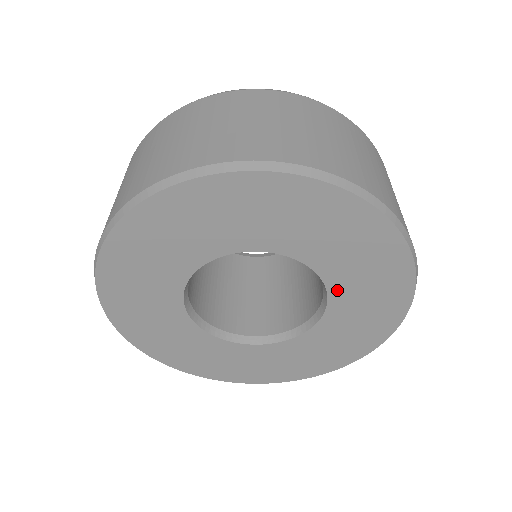
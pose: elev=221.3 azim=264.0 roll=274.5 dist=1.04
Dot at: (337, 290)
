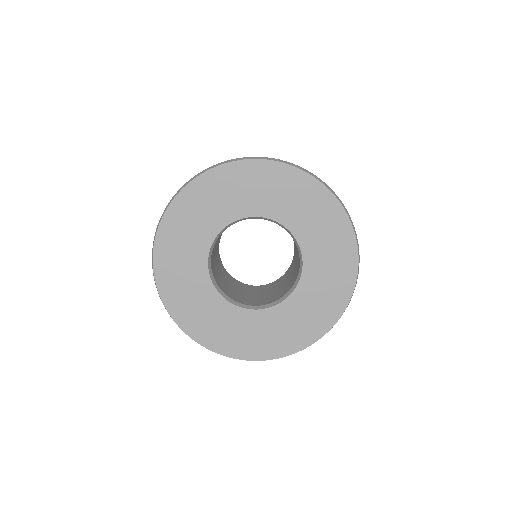
Dot at: (308, 253)
